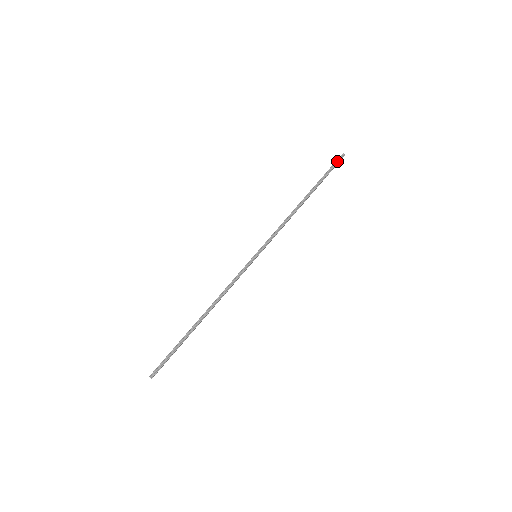
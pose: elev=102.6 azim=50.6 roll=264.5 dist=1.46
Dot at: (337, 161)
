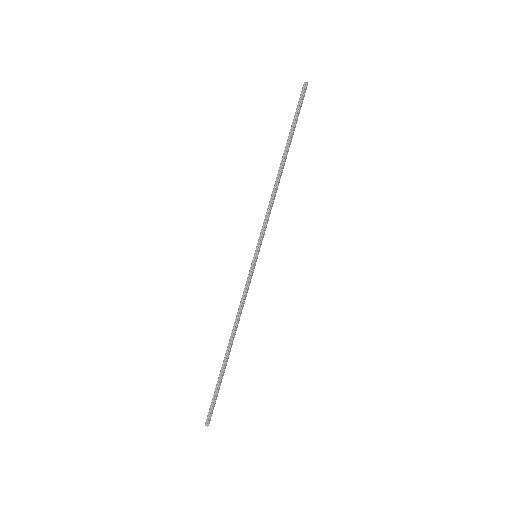
Dot at: (301, 96)
